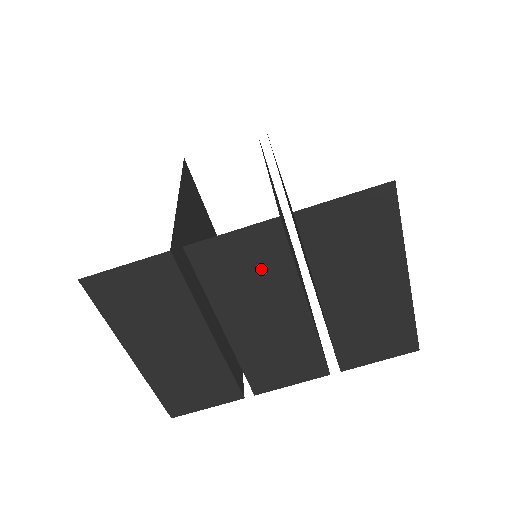
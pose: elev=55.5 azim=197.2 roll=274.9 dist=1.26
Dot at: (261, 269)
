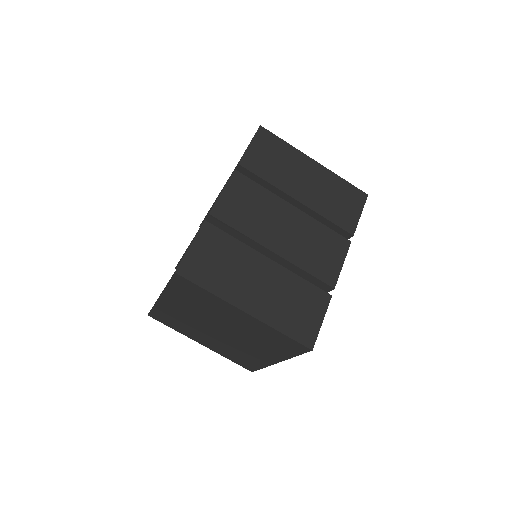
Dot at: (254, 201)
